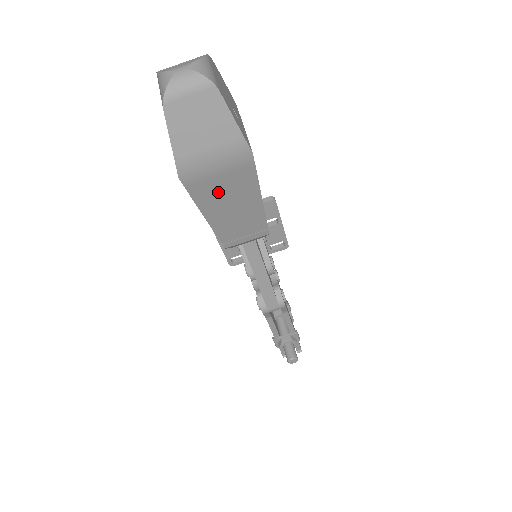
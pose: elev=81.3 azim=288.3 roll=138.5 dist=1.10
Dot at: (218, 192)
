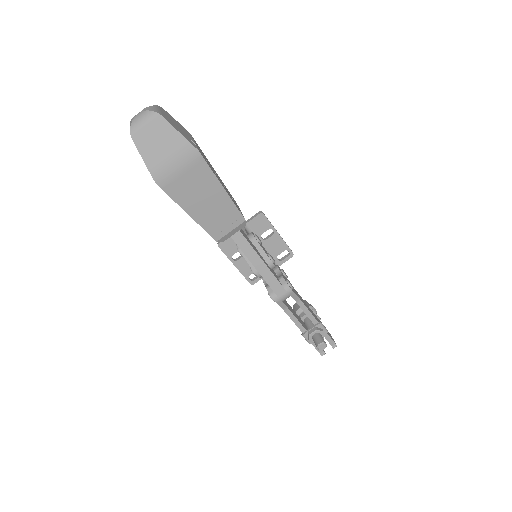
Dot at: (188, 189)
